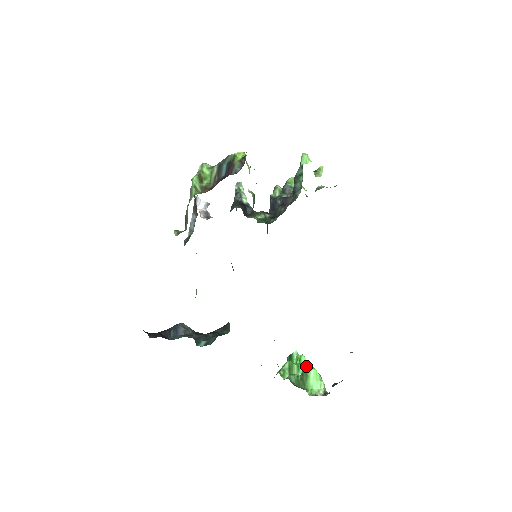
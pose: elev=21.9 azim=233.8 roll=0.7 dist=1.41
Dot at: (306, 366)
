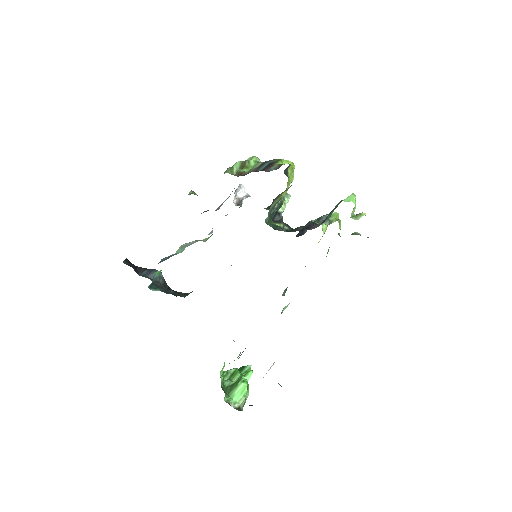
Dot at: occluded
